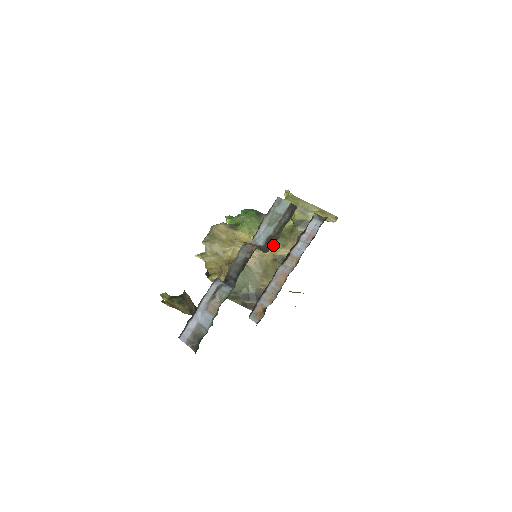
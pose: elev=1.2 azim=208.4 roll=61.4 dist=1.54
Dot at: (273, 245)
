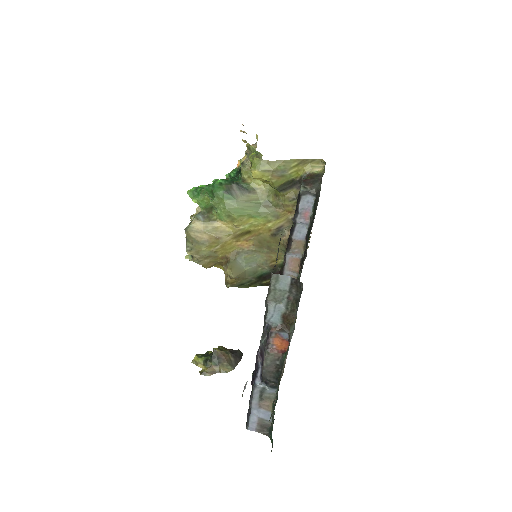
Dot at: (264, 221)
